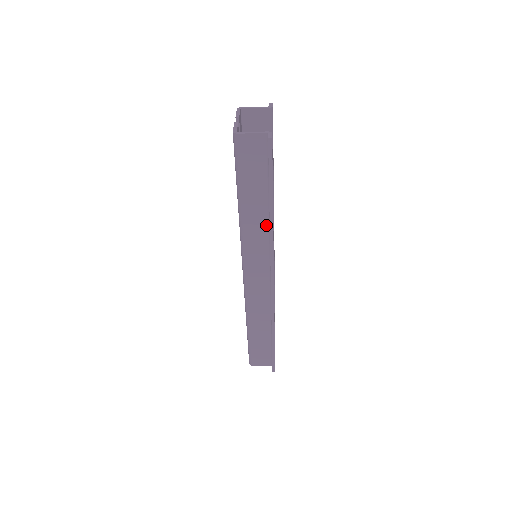
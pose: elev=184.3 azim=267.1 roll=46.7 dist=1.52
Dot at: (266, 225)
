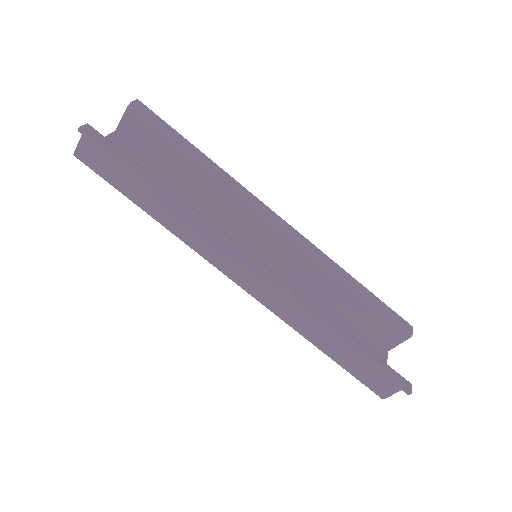
Dot at: occluded
